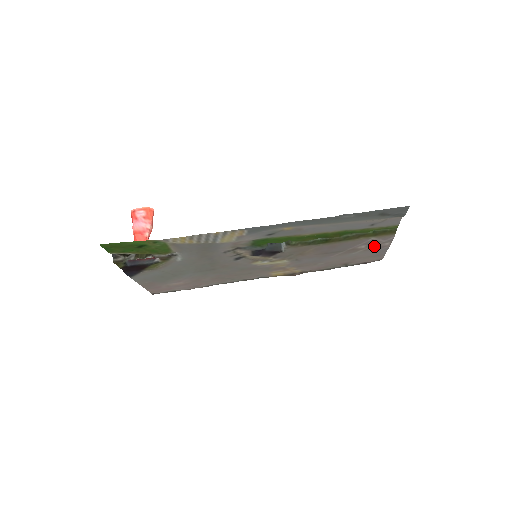
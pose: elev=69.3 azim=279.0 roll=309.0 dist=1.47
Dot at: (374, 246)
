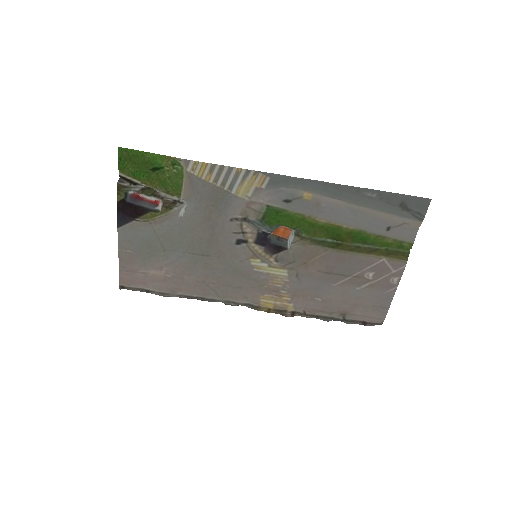
Dot at: (381, 280)
